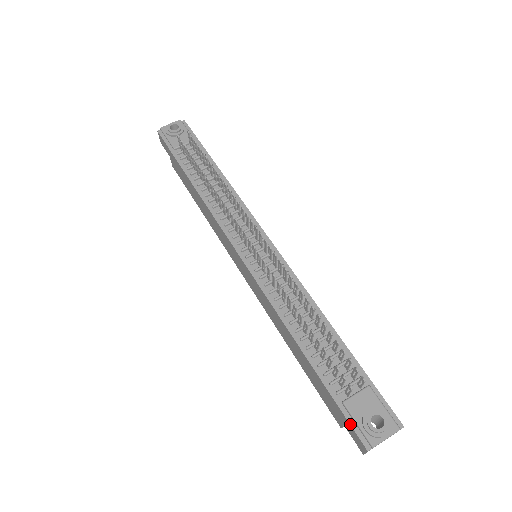
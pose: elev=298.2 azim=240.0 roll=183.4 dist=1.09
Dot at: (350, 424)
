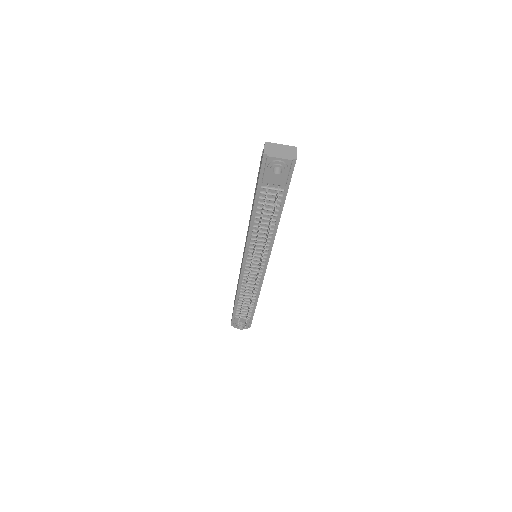
Dot at: (232, 320)
